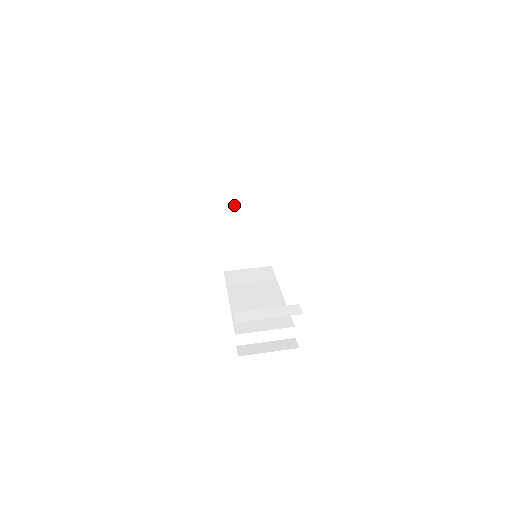
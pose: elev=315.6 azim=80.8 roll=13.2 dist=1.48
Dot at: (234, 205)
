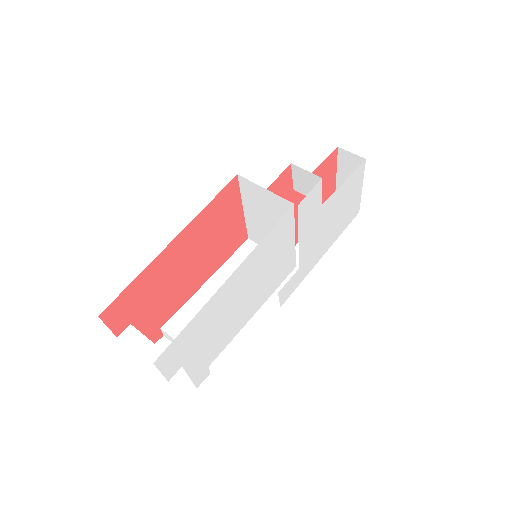
Dot at: (255, 186)
